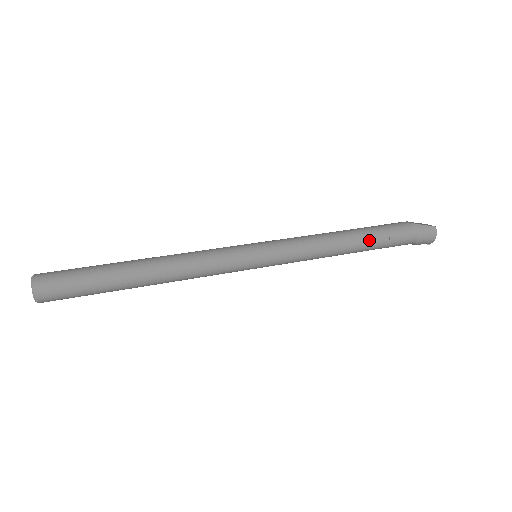
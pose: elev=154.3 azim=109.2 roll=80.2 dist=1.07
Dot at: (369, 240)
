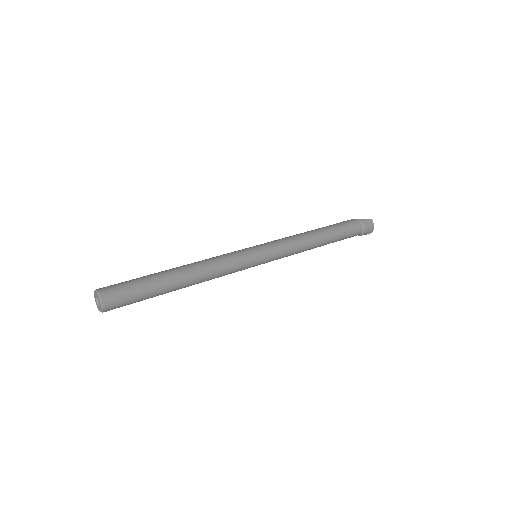
Dot at: (331, 233)
